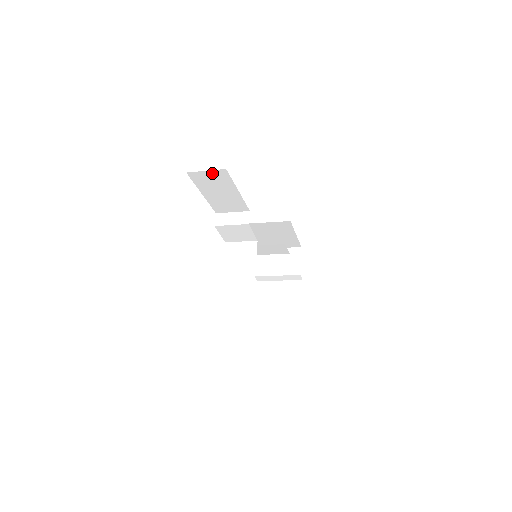
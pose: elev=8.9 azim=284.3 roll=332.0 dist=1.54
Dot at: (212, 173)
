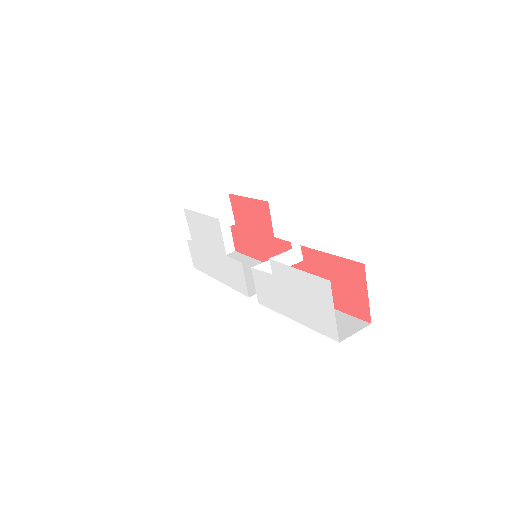
Dot at: occluded
